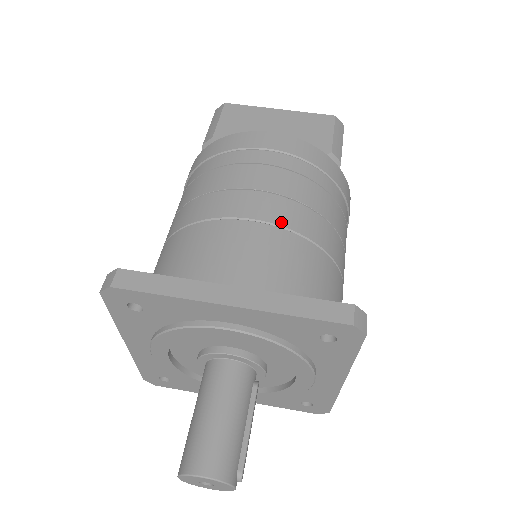
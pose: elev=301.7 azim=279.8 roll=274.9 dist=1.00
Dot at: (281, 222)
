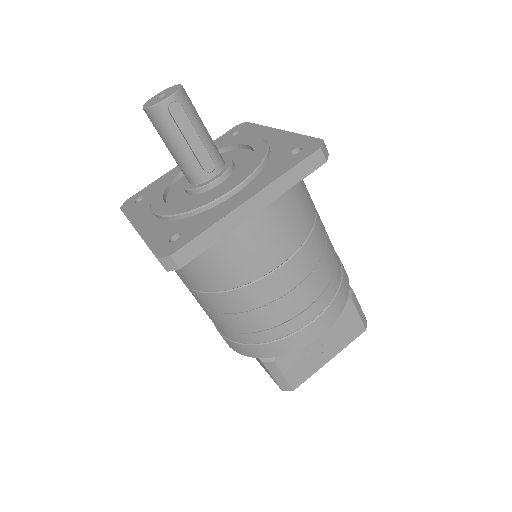
Dot at: occluded
